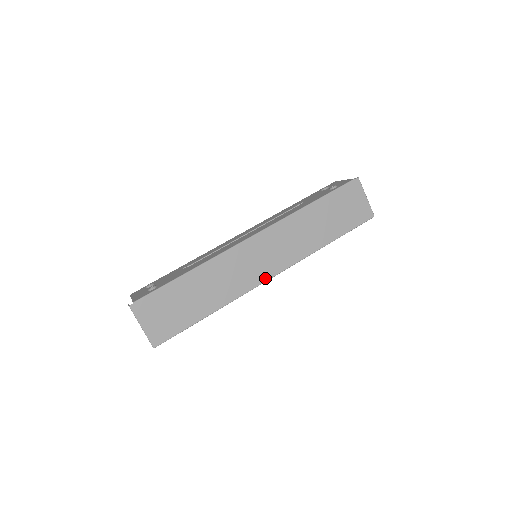
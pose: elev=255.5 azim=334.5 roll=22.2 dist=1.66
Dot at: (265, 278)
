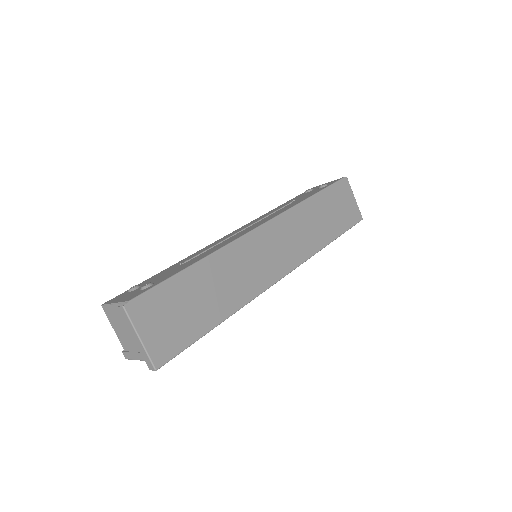
Dot at: (276, 278)
